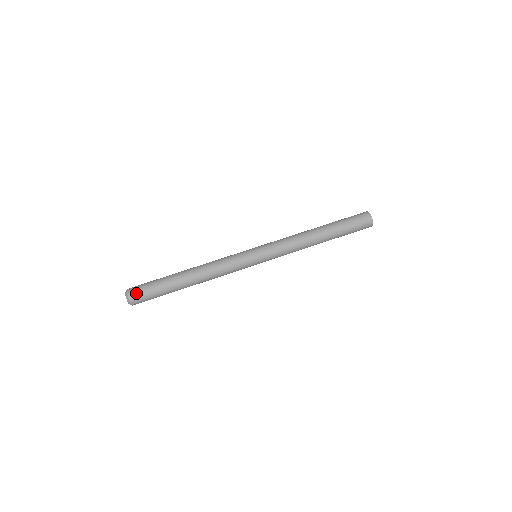
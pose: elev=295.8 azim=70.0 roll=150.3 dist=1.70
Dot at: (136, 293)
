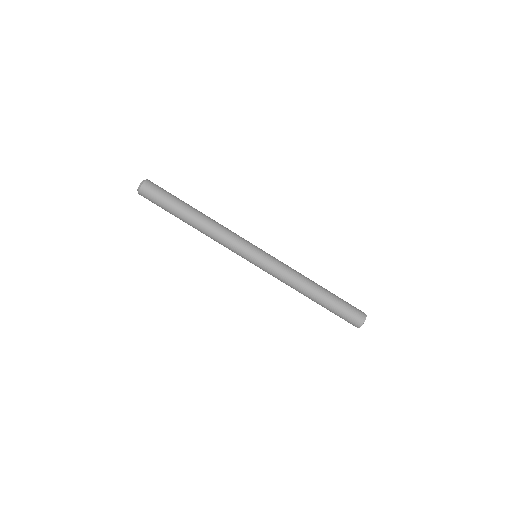
Dot at: (146, 195)
